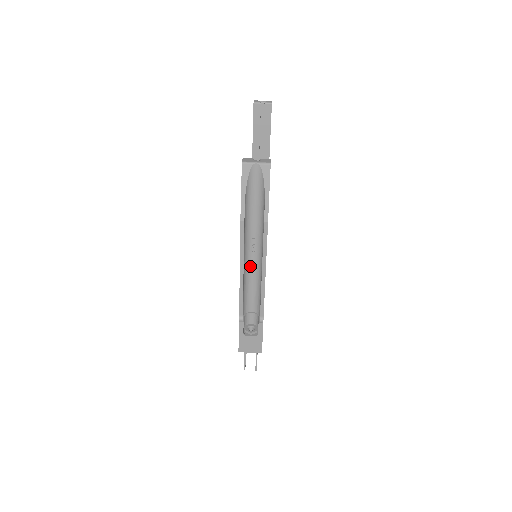
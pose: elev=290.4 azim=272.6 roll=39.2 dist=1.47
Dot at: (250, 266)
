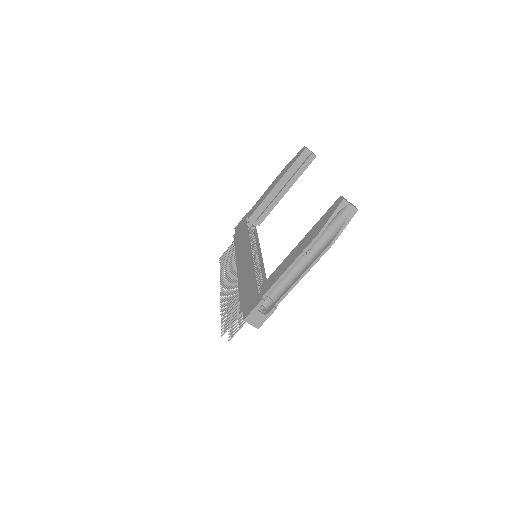
Dot at: (294, 265)
